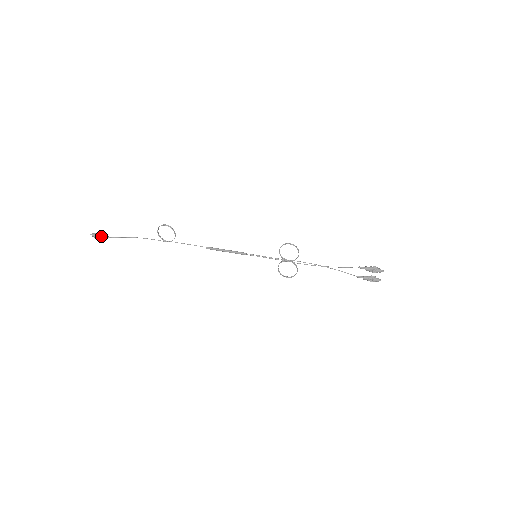
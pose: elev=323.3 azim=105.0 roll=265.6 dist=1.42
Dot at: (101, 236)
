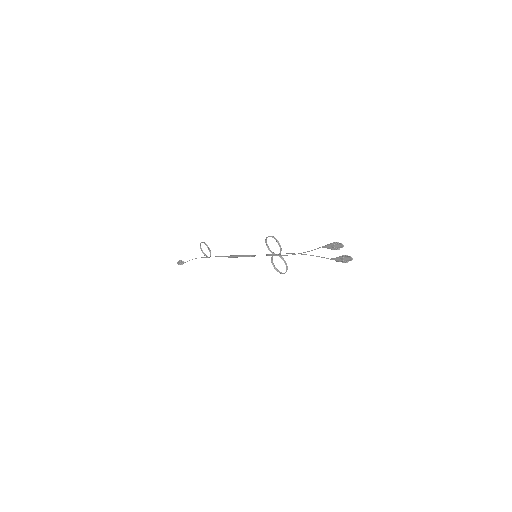
Dot at: (181, 263)
